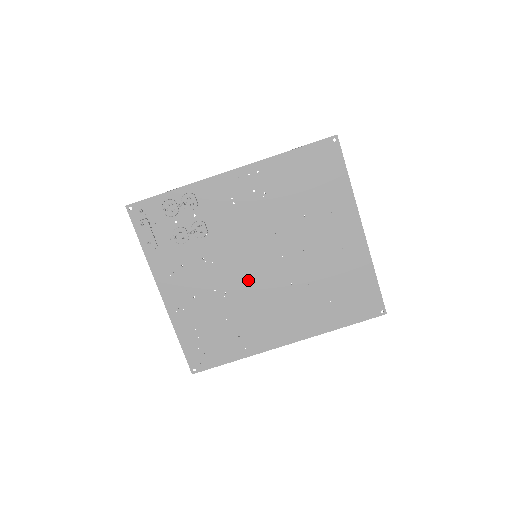
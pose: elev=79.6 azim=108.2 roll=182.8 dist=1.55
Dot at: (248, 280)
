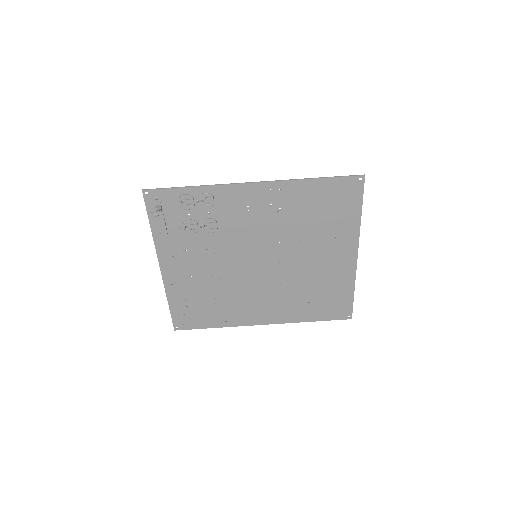
Dot at: (243, 273)
